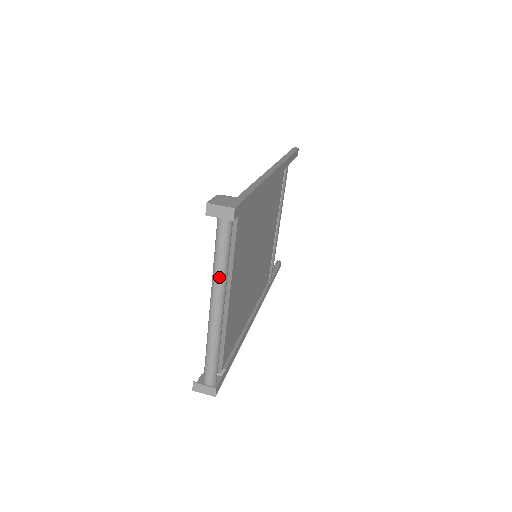
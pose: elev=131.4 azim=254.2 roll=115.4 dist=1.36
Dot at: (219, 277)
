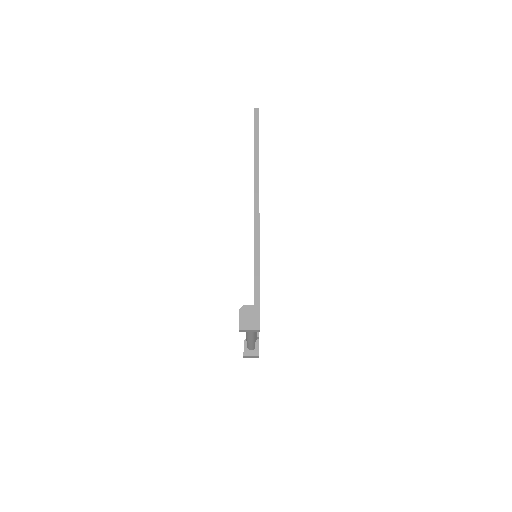
Dot at: (251, 333)
